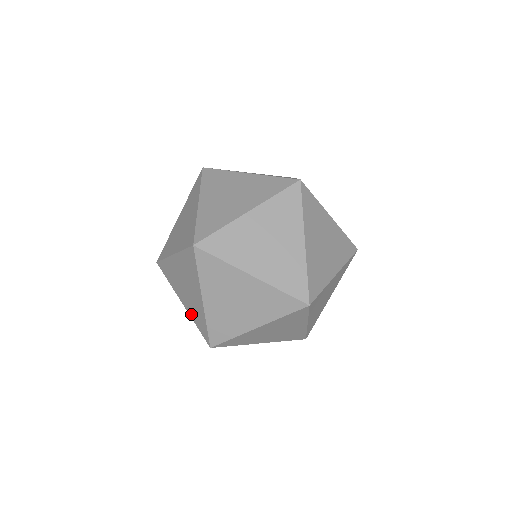
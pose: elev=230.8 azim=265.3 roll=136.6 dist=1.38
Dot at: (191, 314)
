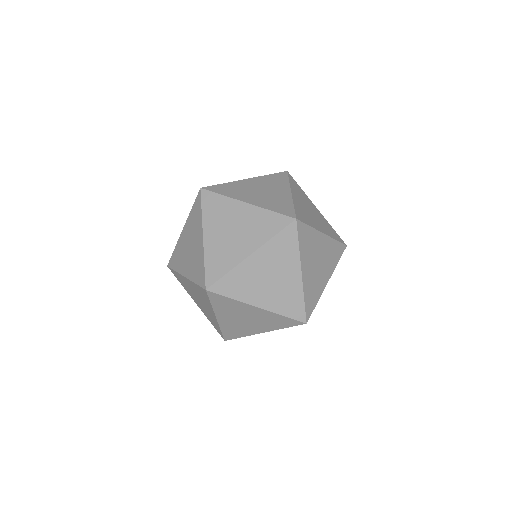
Dot at: (191, 275)
